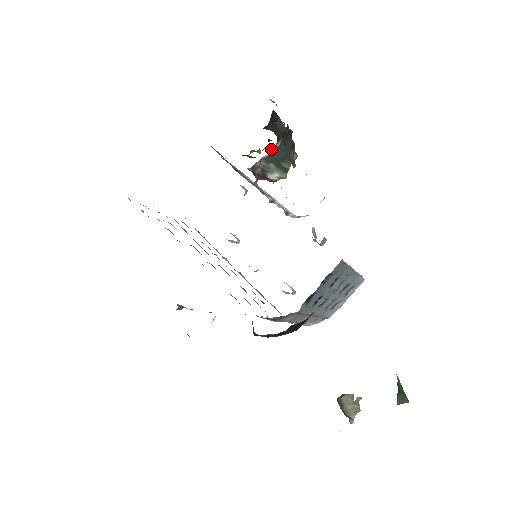
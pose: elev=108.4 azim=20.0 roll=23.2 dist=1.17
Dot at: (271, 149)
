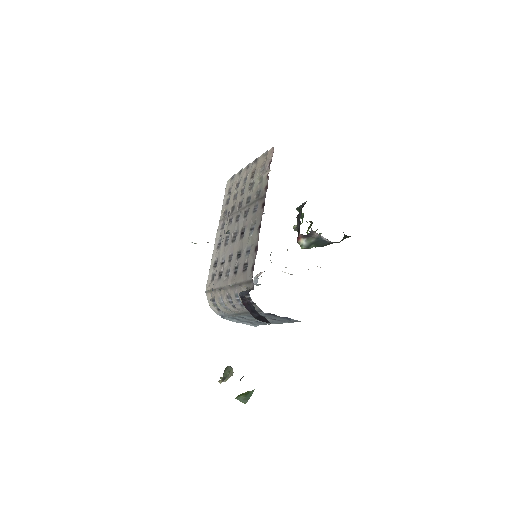
Dot at: occluded
